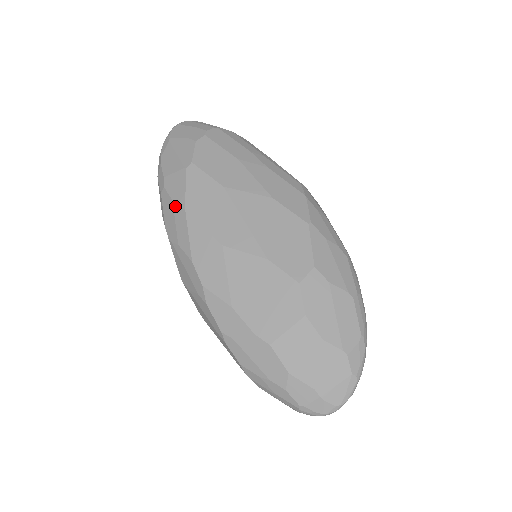
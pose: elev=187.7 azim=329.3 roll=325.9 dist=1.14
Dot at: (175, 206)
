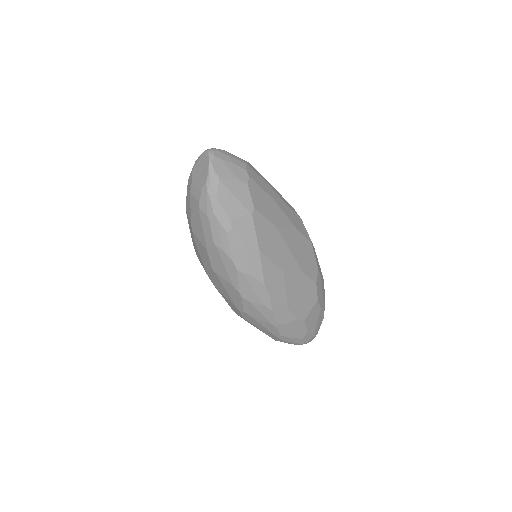
Dot at: (248, 246)
